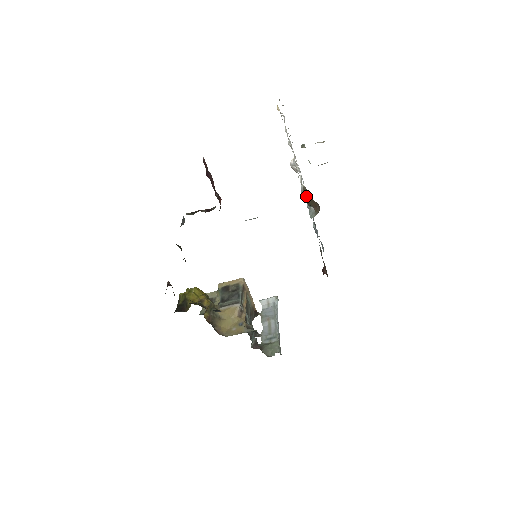
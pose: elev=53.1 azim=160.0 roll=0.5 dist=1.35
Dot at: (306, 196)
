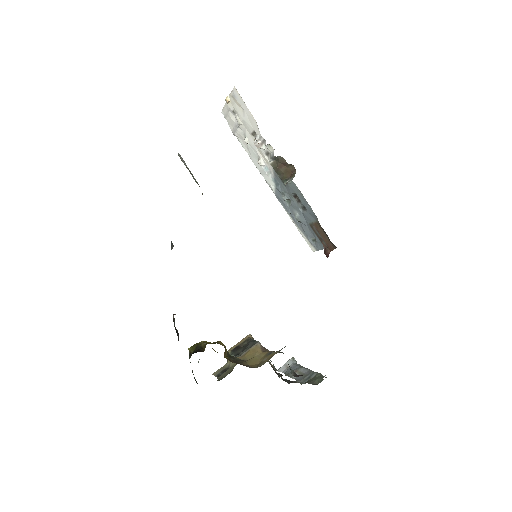
Dot at: (278, 170)
